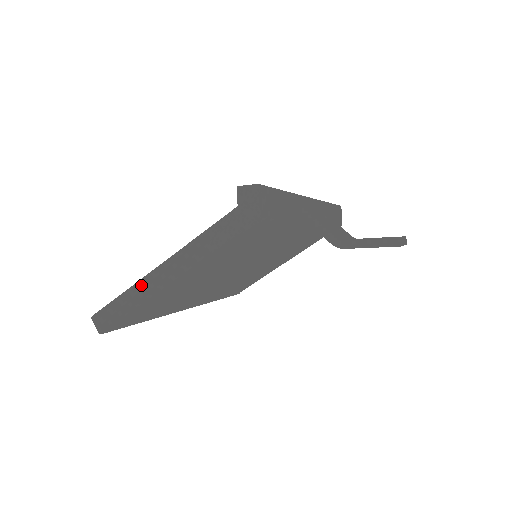
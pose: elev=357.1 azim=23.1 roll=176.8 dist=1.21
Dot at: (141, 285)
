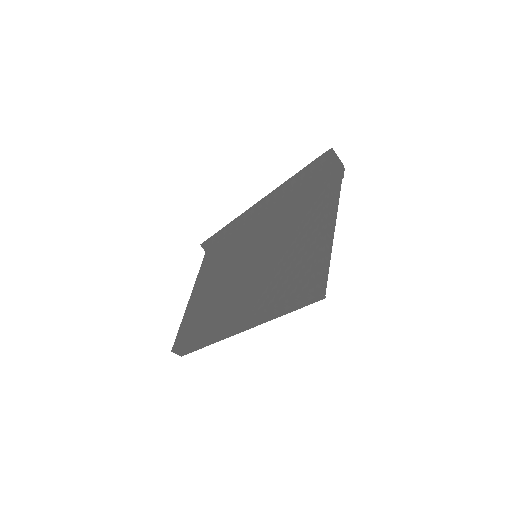
Dot at: (323, 239)
